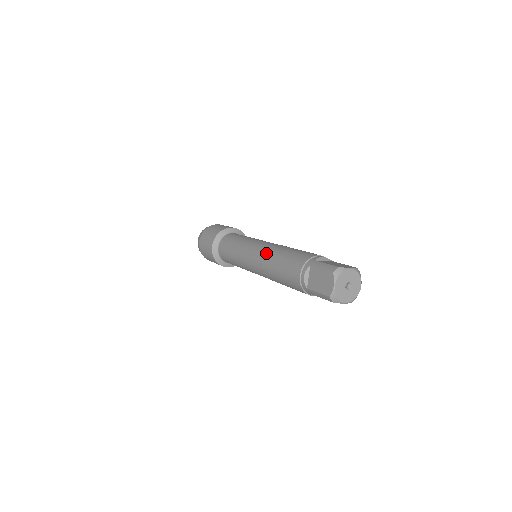
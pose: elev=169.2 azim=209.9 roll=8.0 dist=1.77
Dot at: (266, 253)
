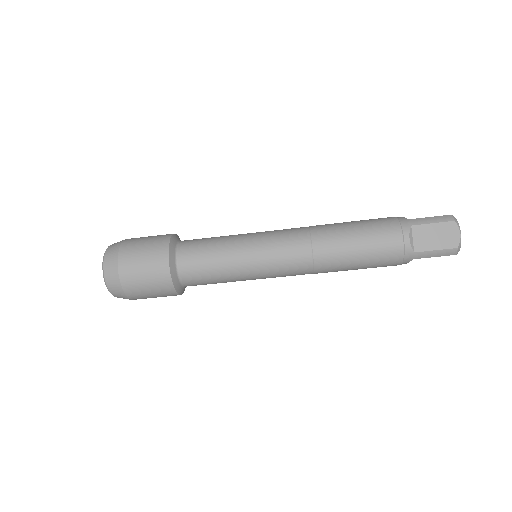
Dot at: occluded
